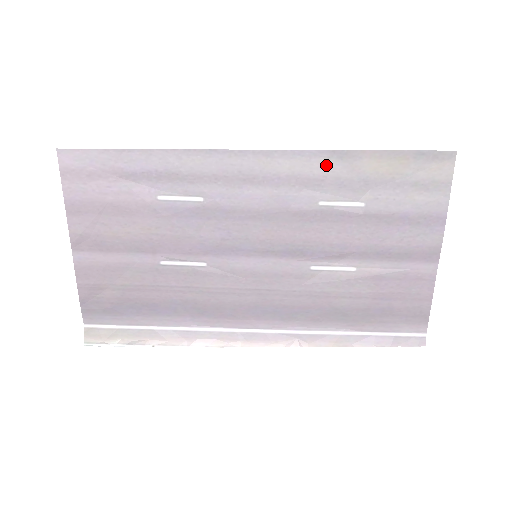
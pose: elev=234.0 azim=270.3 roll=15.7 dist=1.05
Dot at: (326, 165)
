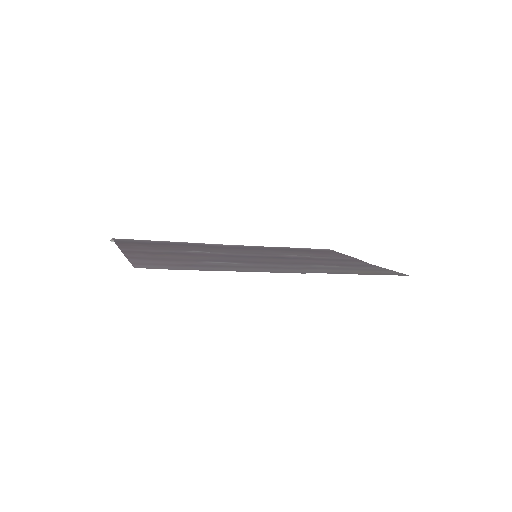
Dot at: (331, 271)
